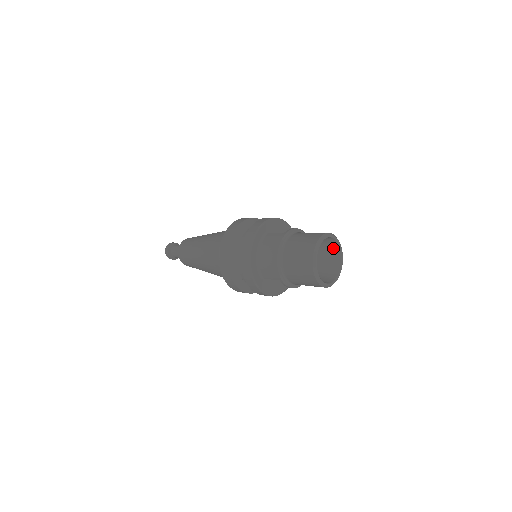
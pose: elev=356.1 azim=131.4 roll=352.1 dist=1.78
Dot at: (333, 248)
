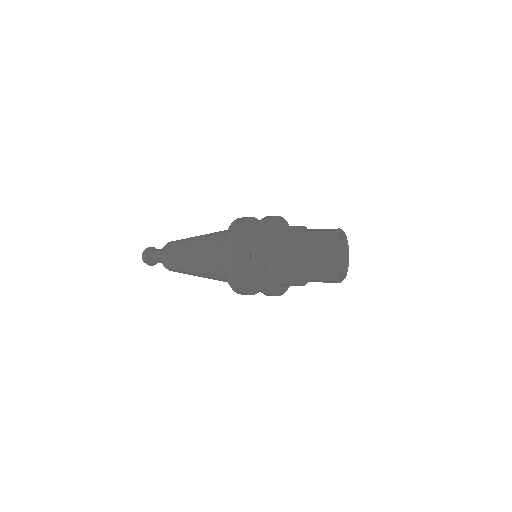
Dot at: occluded
